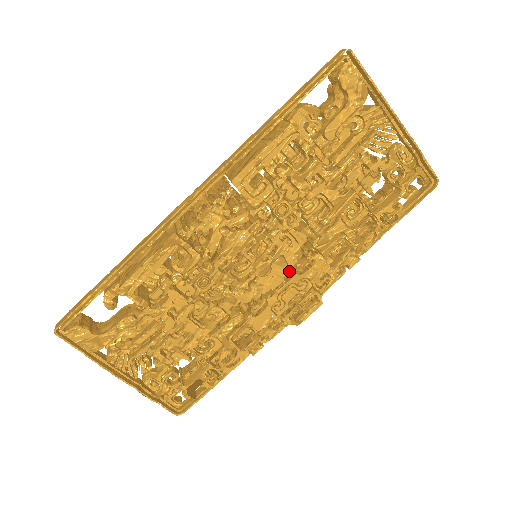
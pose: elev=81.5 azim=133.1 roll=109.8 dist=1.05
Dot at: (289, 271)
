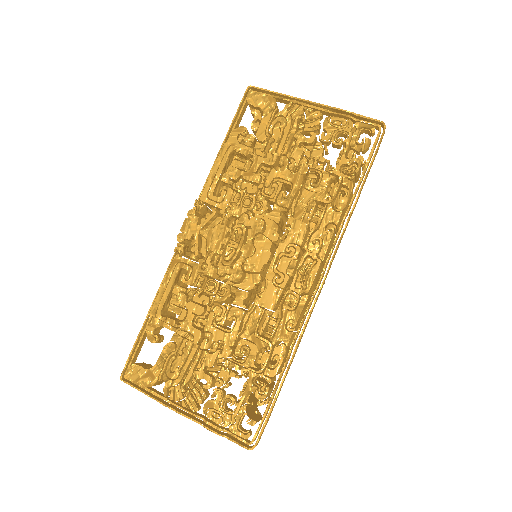
Dot at: occluded
